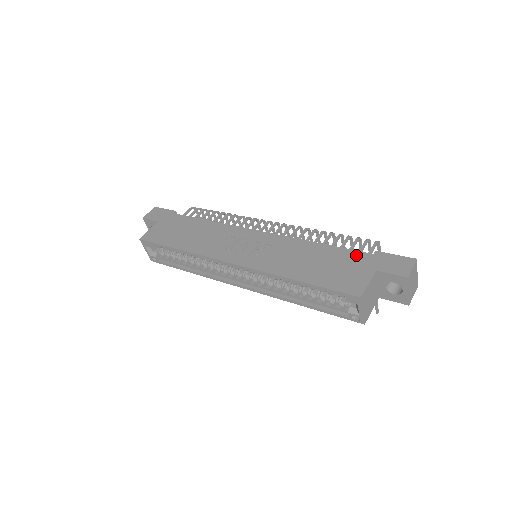
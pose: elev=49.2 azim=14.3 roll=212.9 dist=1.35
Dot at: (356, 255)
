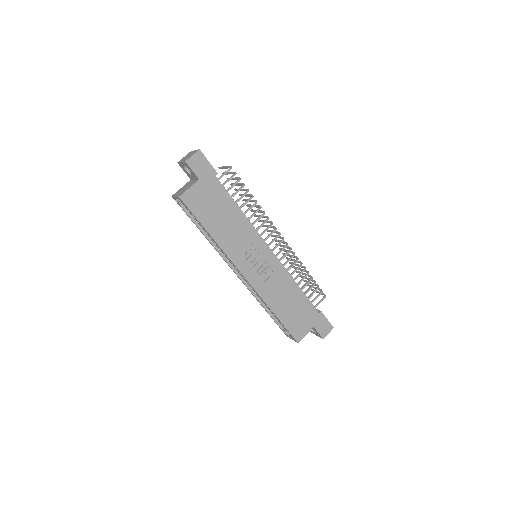
Dot at: (311, 310)
